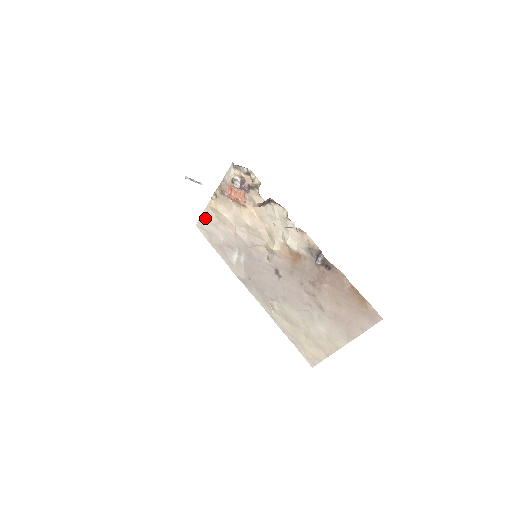
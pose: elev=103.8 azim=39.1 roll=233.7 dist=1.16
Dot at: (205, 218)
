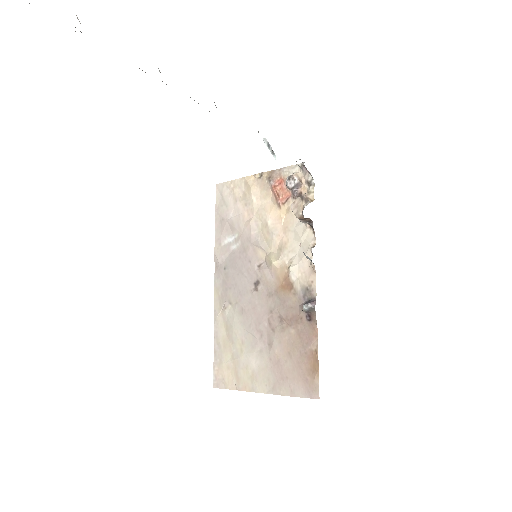
Dot at: (232, 185)
